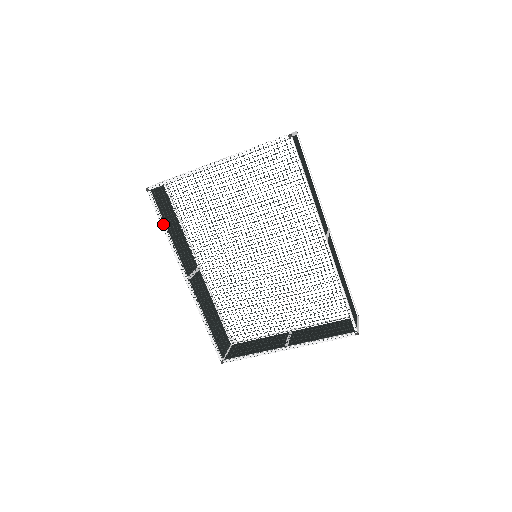
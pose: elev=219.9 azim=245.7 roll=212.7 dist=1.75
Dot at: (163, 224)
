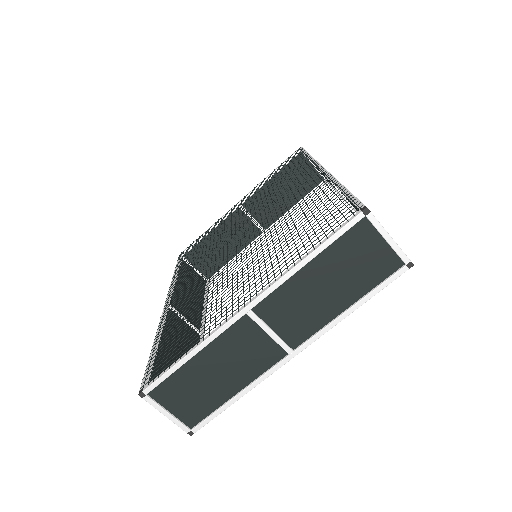
Dot at: occluded
